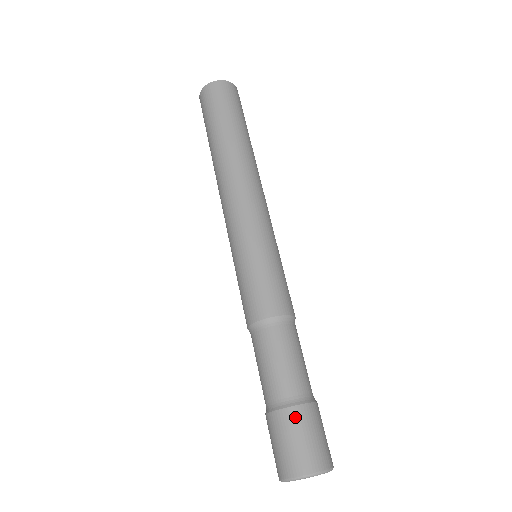
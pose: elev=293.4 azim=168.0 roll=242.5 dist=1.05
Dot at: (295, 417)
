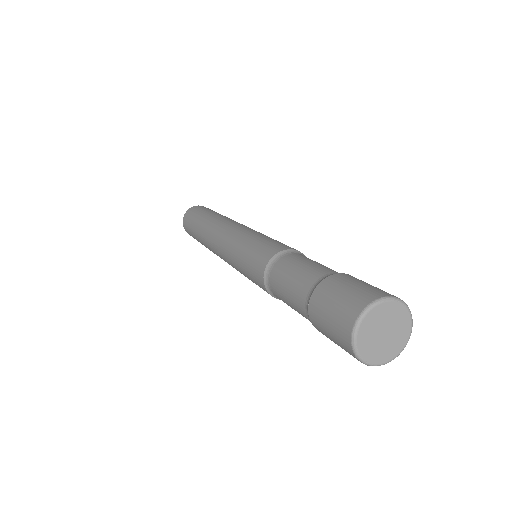
Dot at: (331, 282)
